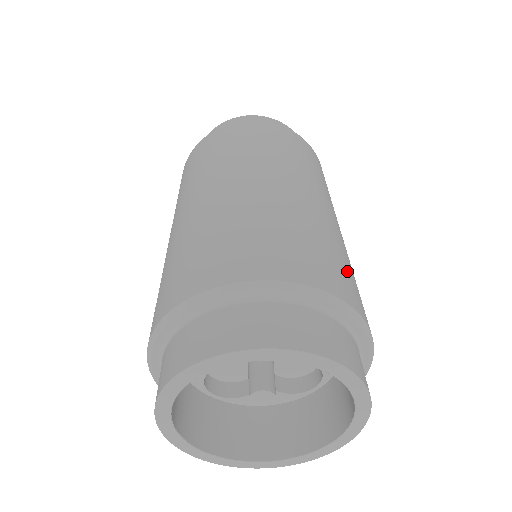
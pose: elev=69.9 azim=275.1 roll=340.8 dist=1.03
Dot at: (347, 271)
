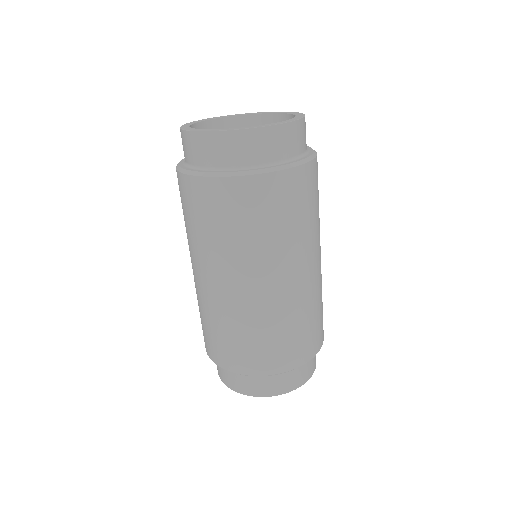
Dot at: (314, 327)
